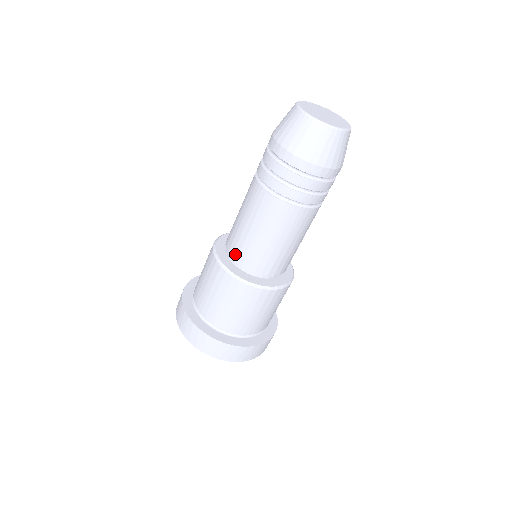
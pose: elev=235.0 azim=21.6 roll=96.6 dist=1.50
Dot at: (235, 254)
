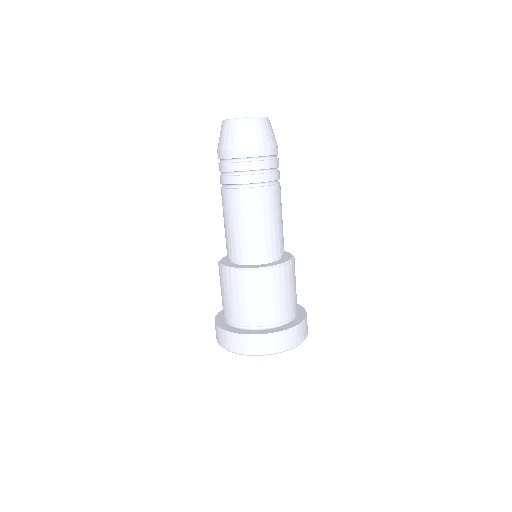
Dot at: (230, 254)
